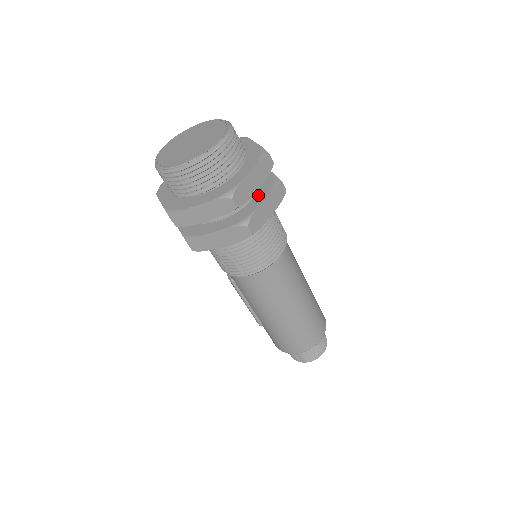
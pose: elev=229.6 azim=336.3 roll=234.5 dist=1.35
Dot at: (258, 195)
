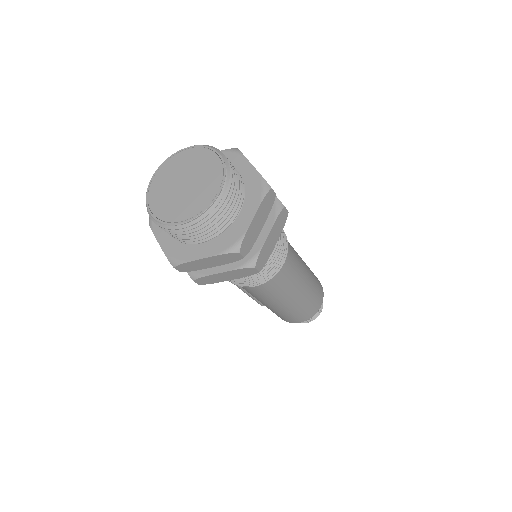
Dot at: occluded
